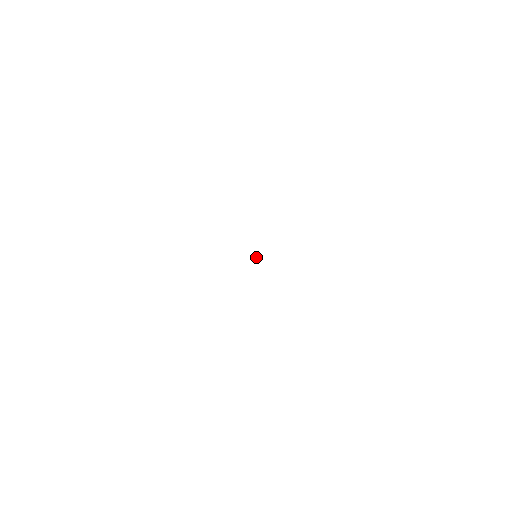
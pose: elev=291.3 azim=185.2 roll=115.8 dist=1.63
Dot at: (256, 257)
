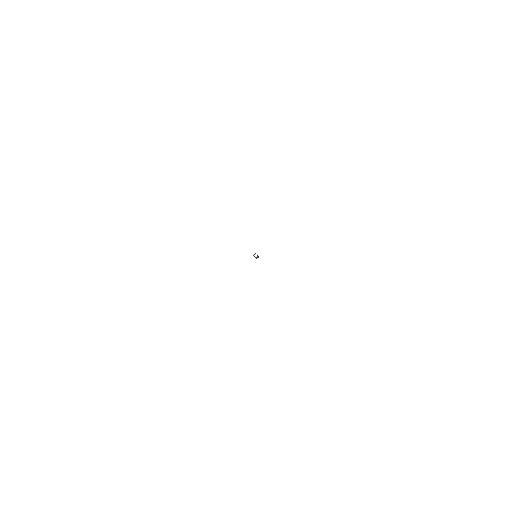
Dot at: (255, 257)
